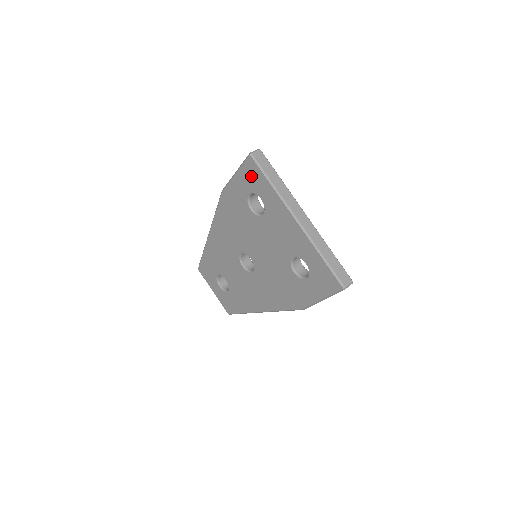
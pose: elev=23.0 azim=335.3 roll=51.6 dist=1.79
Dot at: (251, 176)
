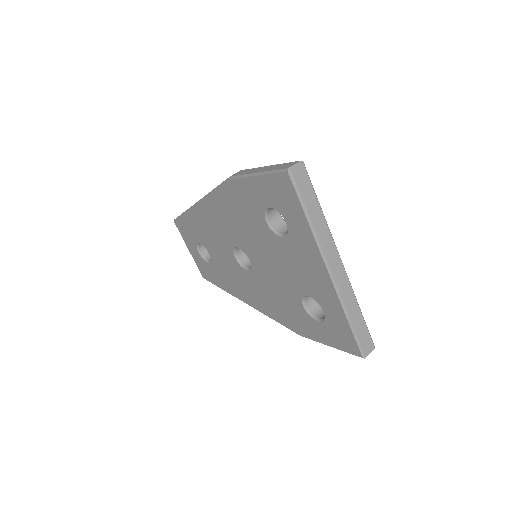
Dot at: (280, 193)
